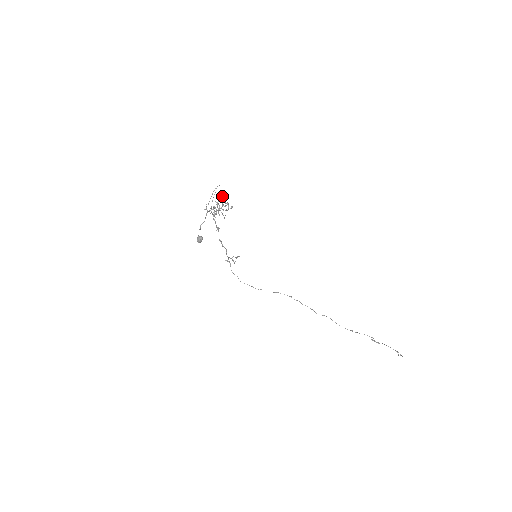
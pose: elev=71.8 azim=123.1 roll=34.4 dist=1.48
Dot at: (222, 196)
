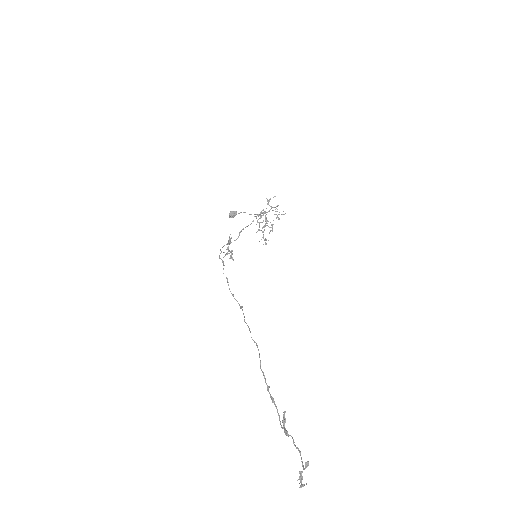
Dot at: (279, 218)
